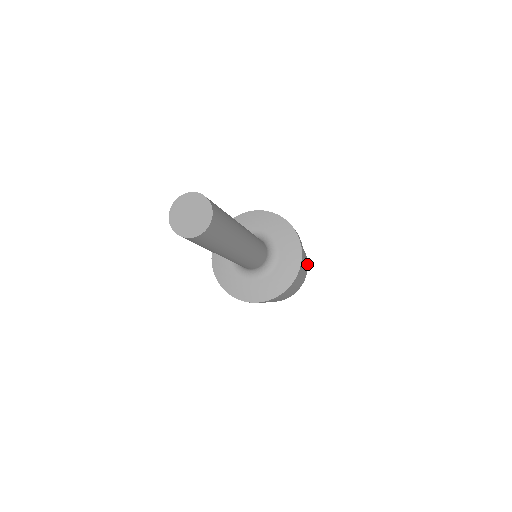
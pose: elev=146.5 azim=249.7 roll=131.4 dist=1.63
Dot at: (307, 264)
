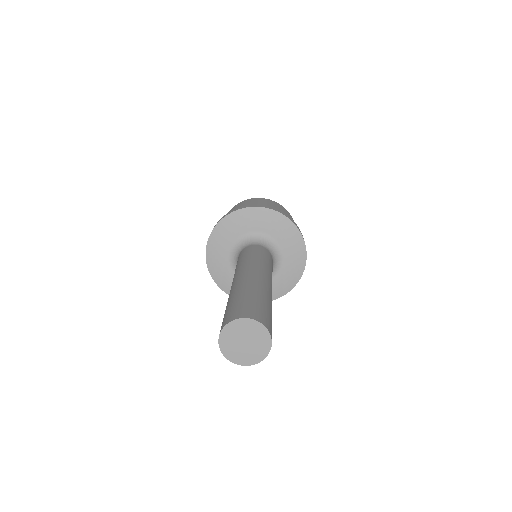
Dot at: occluded
